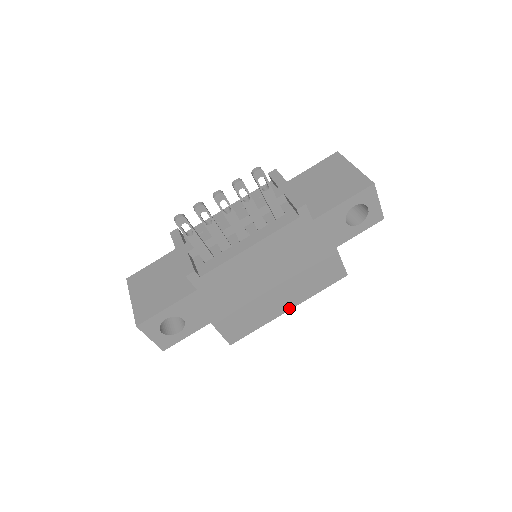
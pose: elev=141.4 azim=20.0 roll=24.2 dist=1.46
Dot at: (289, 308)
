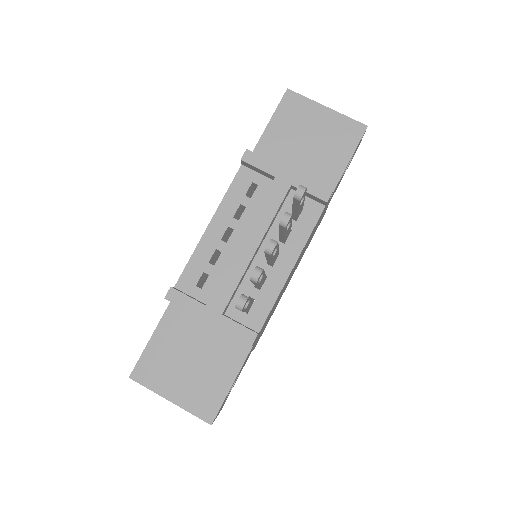
Dot at: occluded
